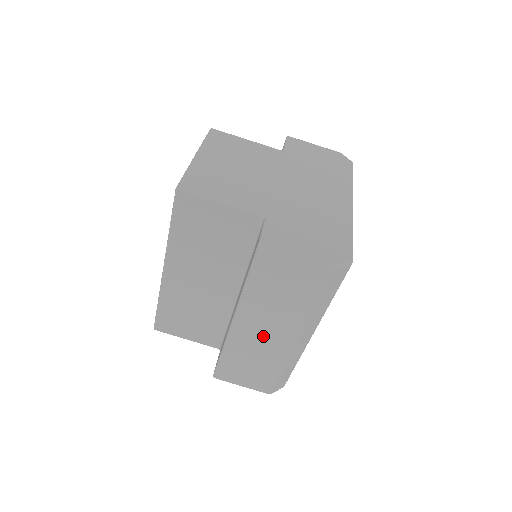
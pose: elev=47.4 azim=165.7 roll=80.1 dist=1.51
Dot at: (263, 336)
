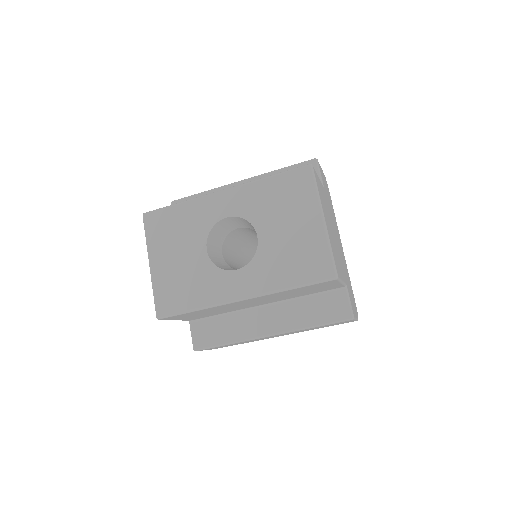
Dot at: occluded
